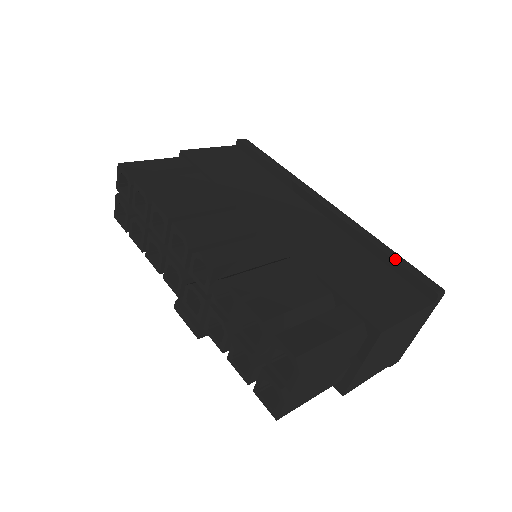
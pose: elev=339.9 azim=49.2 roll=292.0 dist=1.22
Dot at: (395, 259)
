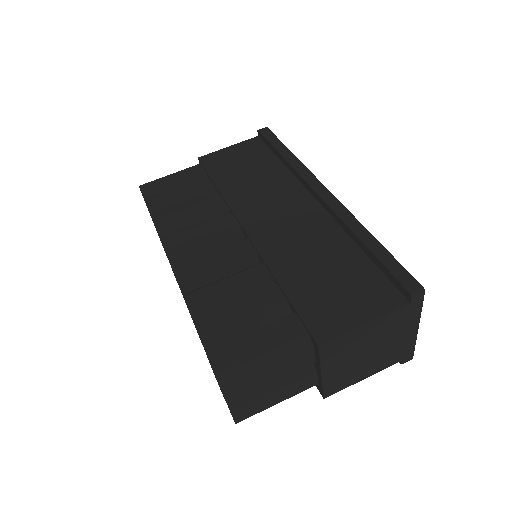
Dot at: (375, 253)
